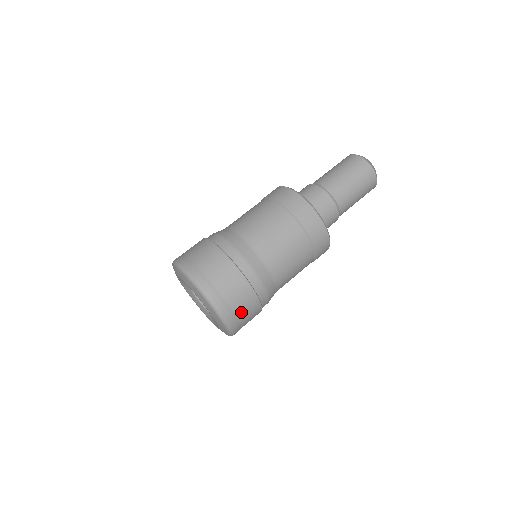
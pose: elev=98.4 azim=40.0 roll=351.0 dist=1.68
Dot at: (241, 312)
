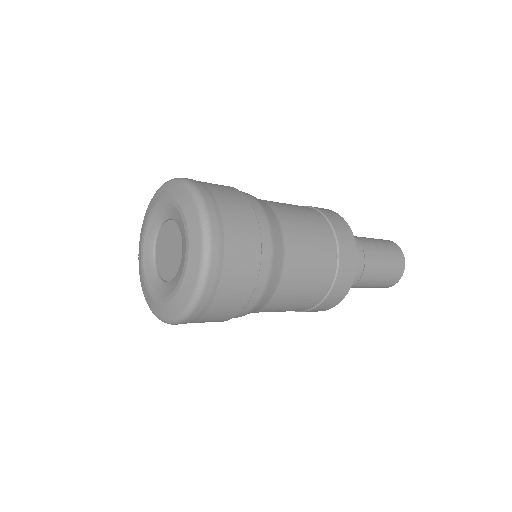
Dot at: (219, 305)
